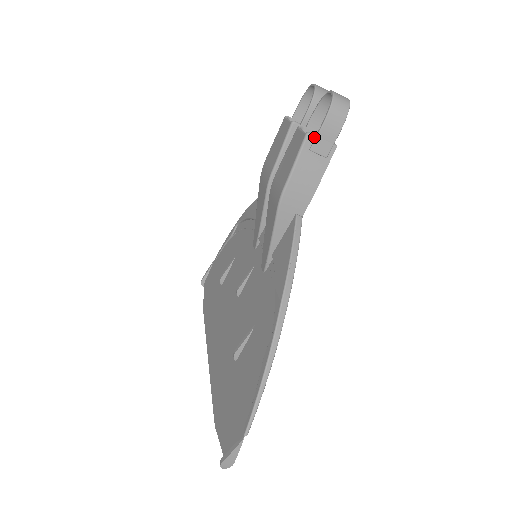
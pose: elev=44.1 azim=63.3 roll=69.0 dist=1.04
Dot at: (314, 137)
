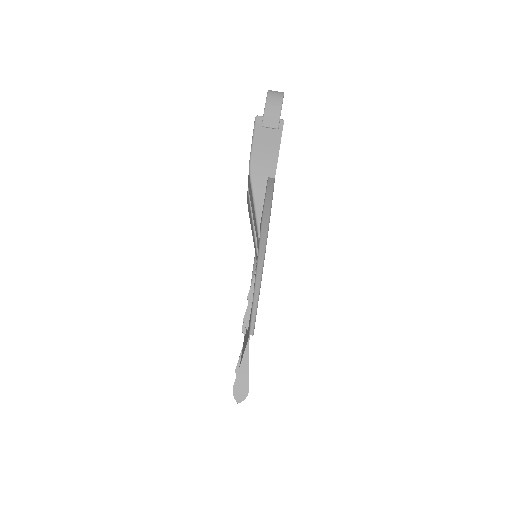
Dot at: (262, 117)
